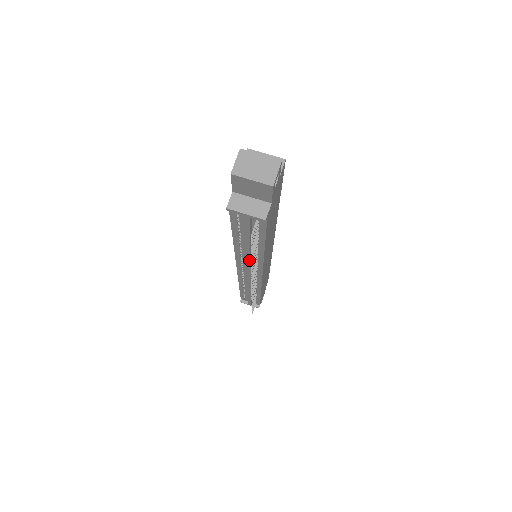
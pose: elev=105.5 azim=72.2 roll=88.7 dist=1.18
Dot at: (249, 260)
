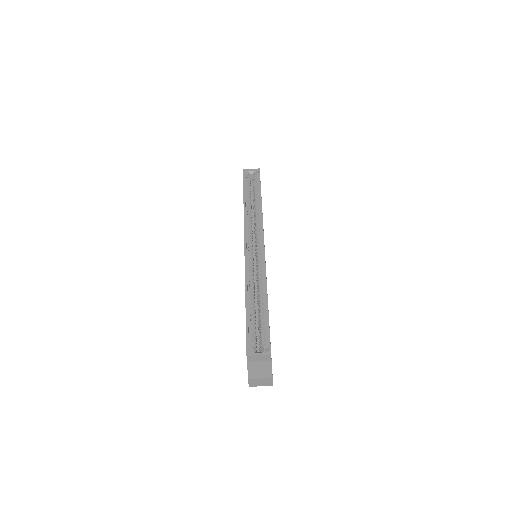
Dot at: occluded
